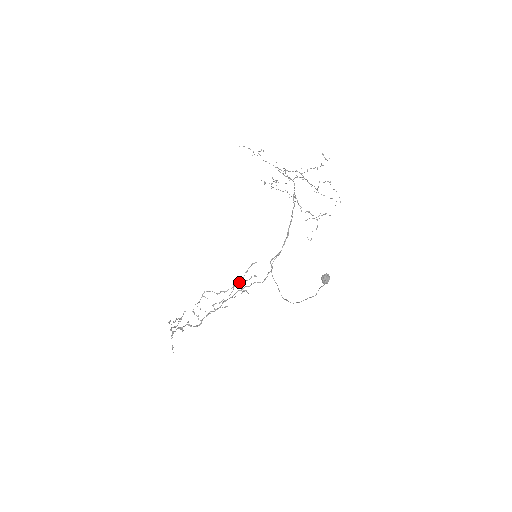
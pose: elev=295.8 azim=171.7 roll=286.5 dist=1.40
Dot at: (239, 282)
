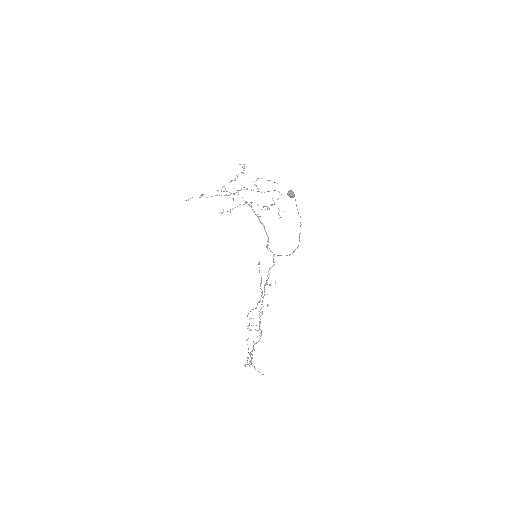
Dot at: (261, 282)
